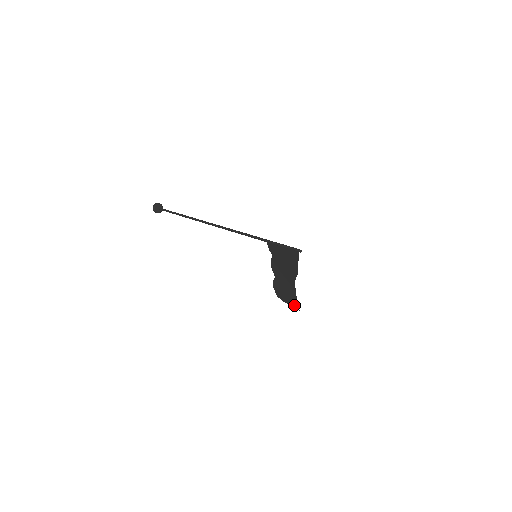
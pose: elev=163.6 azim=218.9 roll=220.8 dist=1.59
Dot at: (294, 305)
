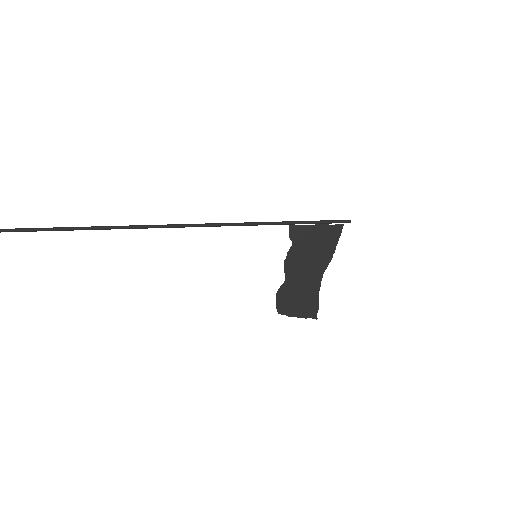
Dot at: (309, 314)
